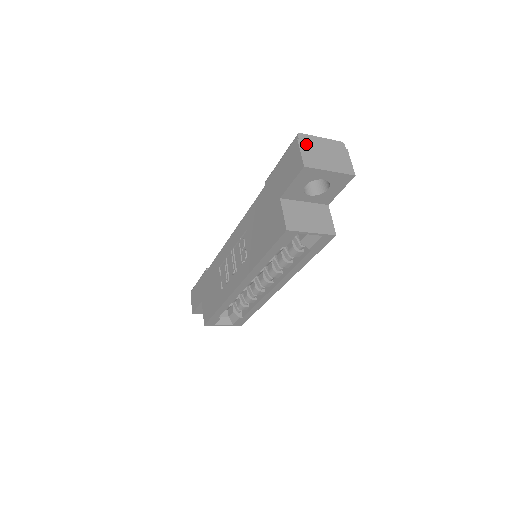
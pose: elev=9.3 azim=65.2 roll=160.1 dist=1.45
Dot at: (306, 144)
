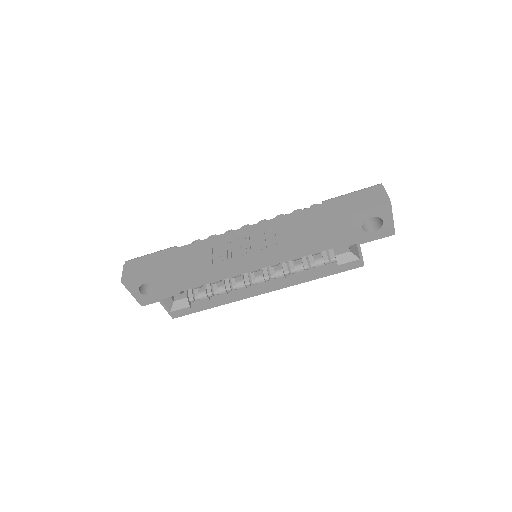
Dot at: occluded
